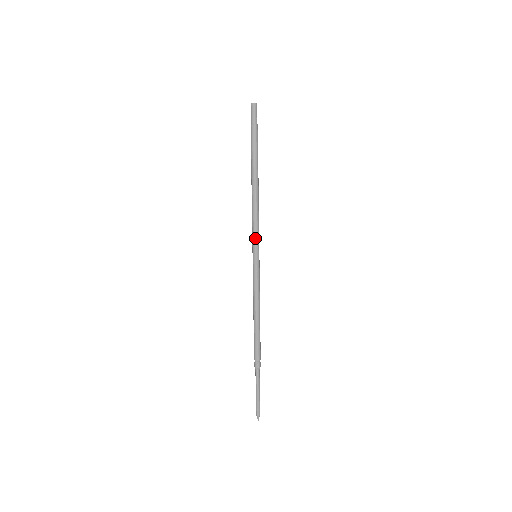
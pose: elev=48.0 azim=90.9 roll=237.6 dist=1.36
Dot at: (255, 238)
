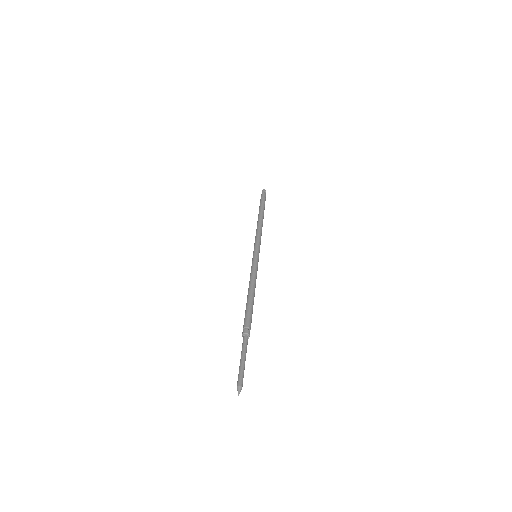
Dot at: (257, 244)
